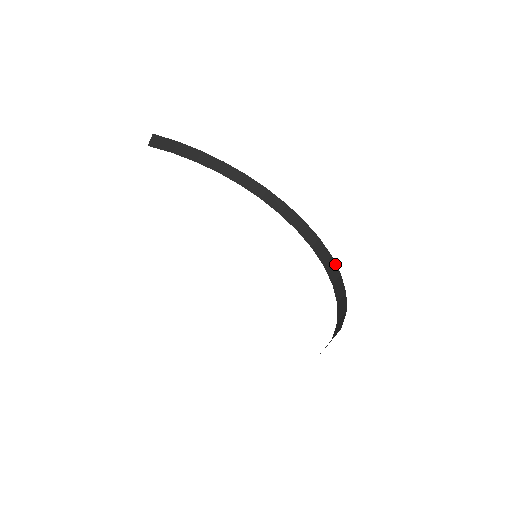
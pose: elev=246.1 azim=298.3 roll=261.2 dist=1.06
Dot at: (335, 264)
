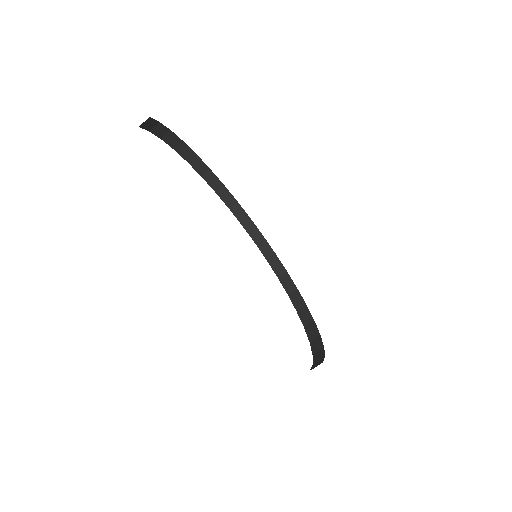
Dot at: occluded
